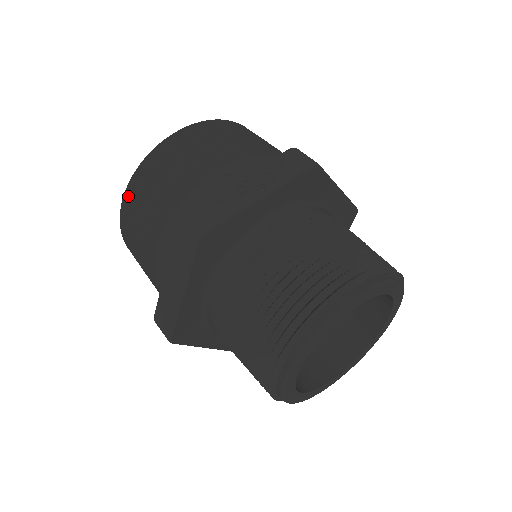
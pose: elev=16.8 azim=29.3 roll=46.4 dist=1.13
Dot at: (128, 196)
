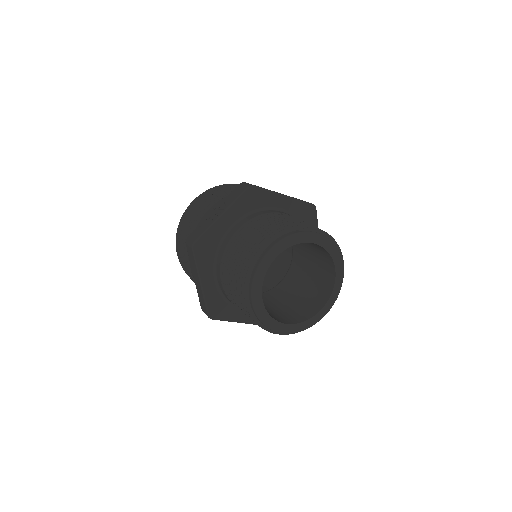
Dot at: (177, 246)
